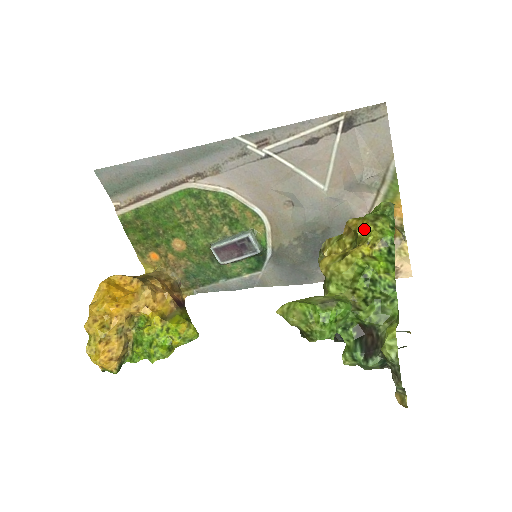
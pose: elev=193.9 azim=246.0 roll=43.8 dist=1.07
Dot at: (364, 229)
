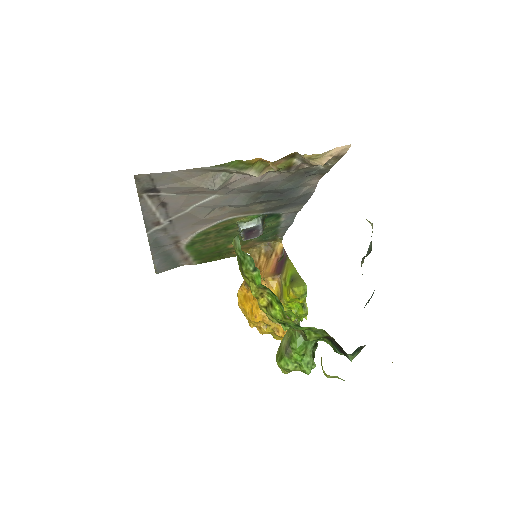
Dot at: occluded
